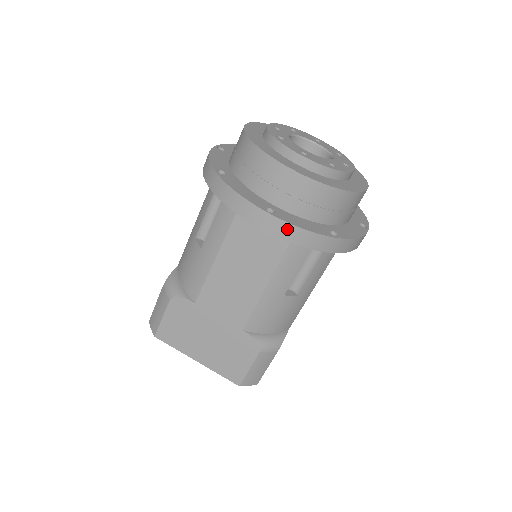
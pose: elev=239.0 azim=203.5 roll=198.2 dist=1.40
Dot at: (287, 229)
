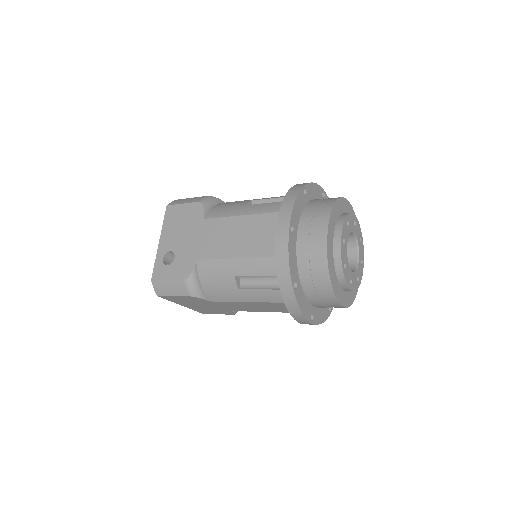
Dot at: occluded
